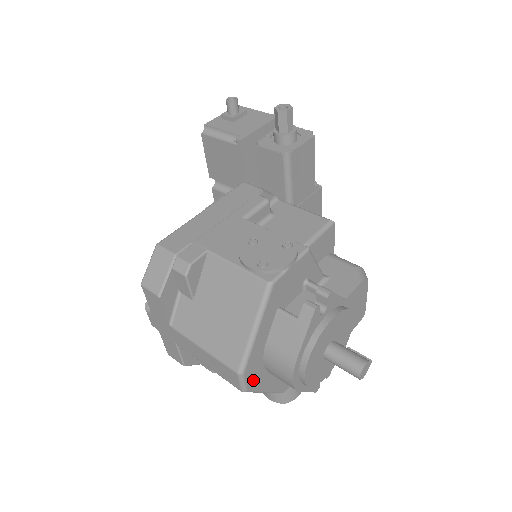
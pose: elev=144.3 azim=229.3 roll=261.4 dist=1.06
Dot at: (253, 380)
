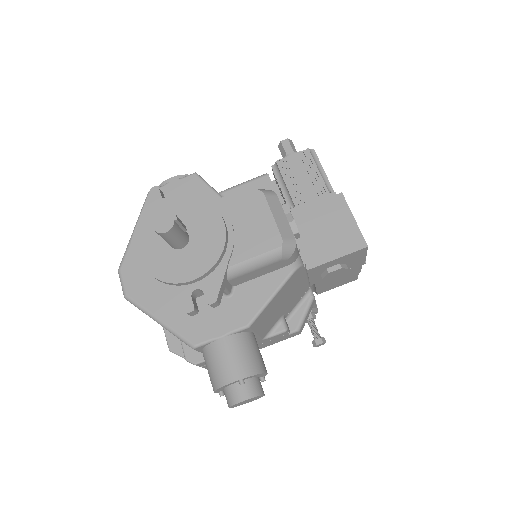
Dot at: (134, 287)
